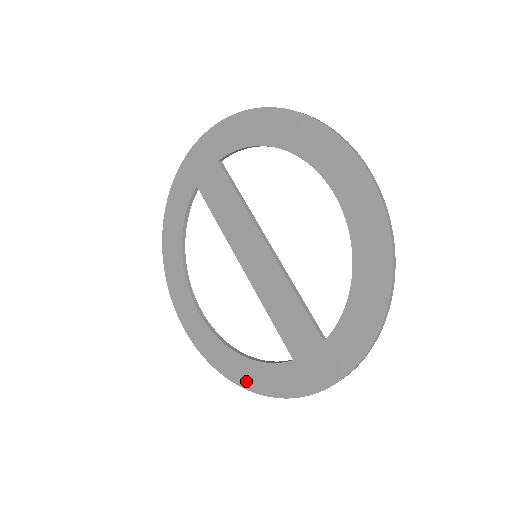
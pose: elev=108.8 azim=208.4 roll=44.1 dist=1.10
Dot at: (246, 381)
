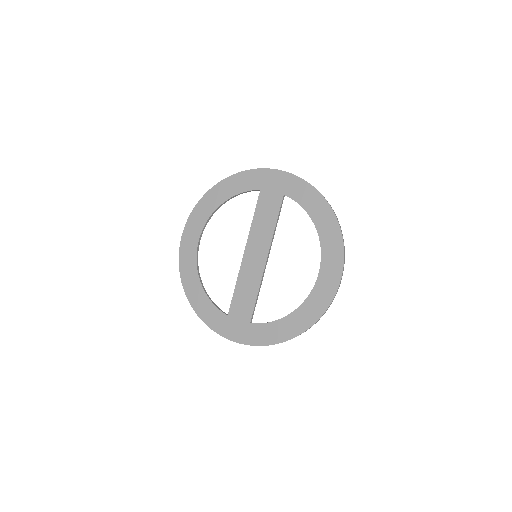
Dot at: (193, 299)
